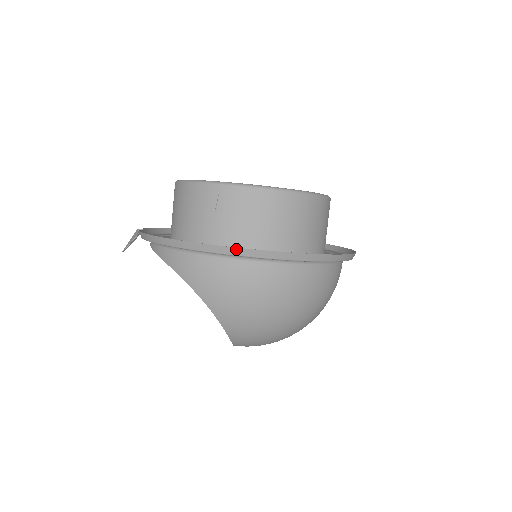
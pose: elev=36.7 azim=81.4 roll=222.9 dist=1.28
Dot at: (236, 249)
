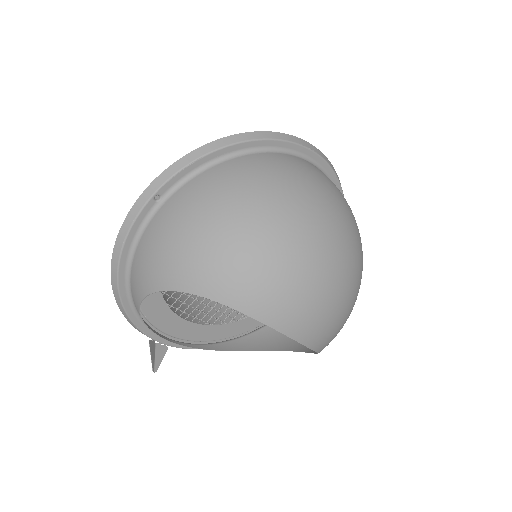
Dot at: (131, 211)
